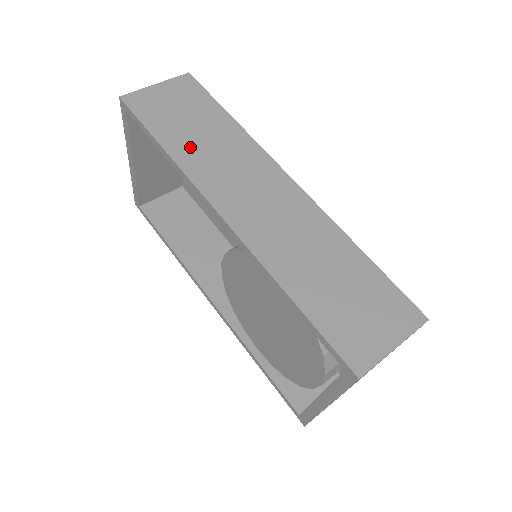
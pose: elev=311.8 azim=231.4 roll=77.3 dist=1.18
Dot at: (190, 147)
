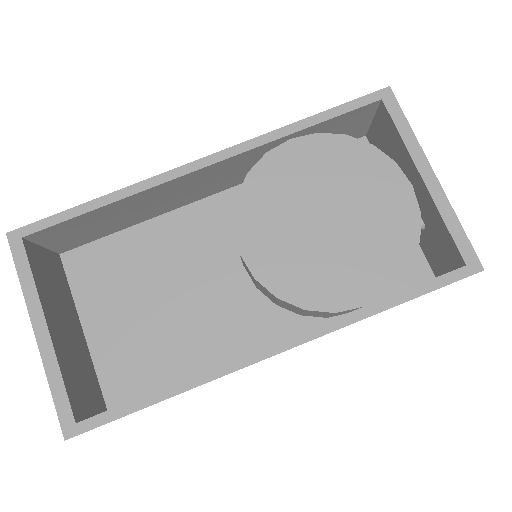
Dot at: occluded
